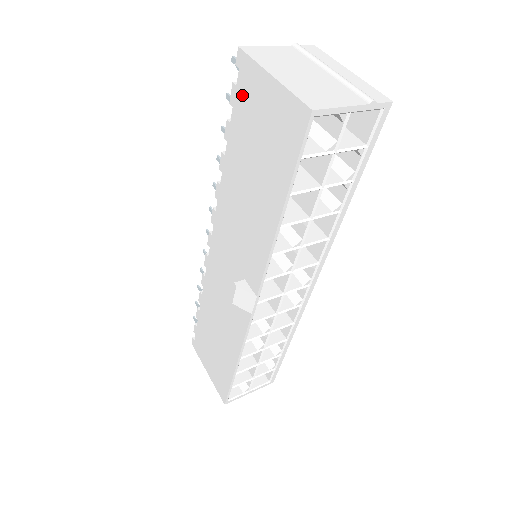
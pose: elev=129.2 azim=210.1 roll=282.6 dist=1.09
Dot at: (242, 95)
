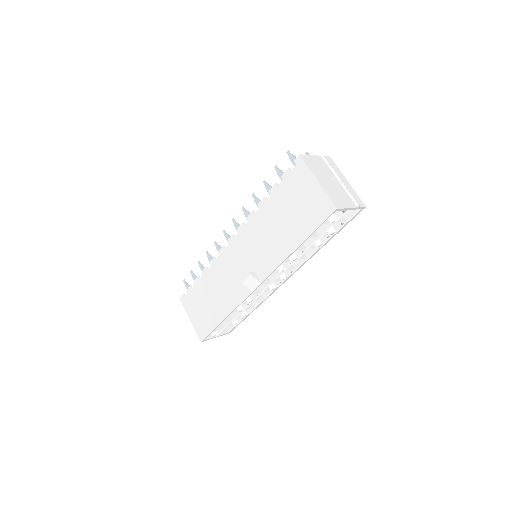
Dot at: (293, 178)
